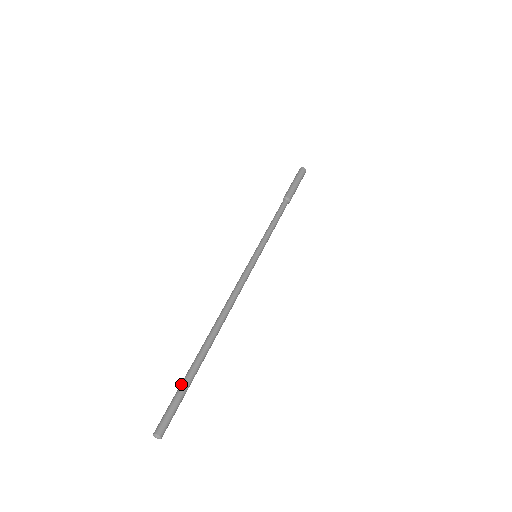
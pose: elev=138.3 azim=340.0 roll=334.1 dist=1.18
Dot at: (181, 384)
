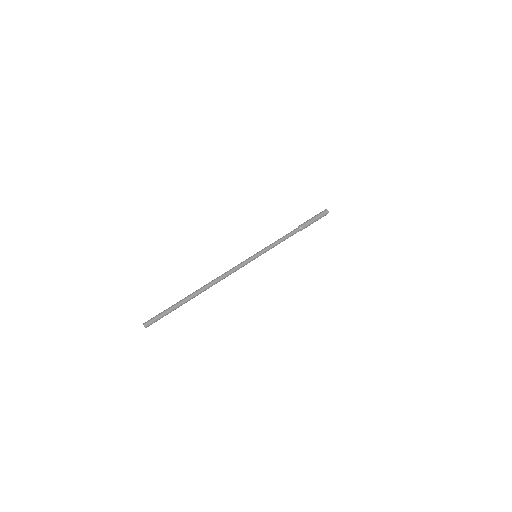
Dot at: (172, 308)
